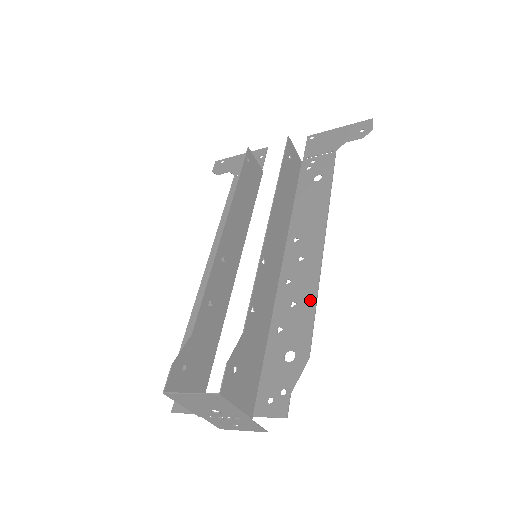
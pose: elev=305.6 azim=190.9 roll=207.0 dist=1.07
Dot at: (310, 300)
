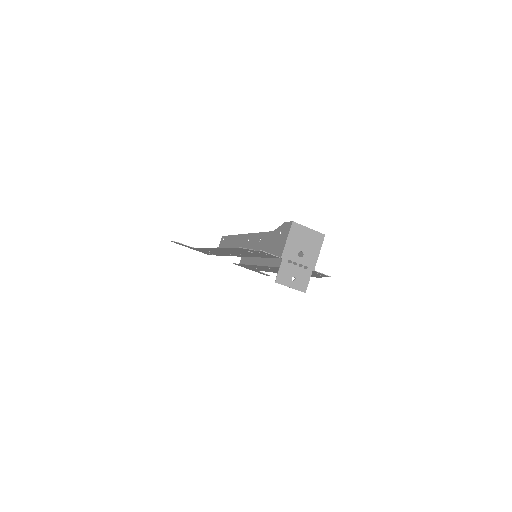
Dot at: occluded
